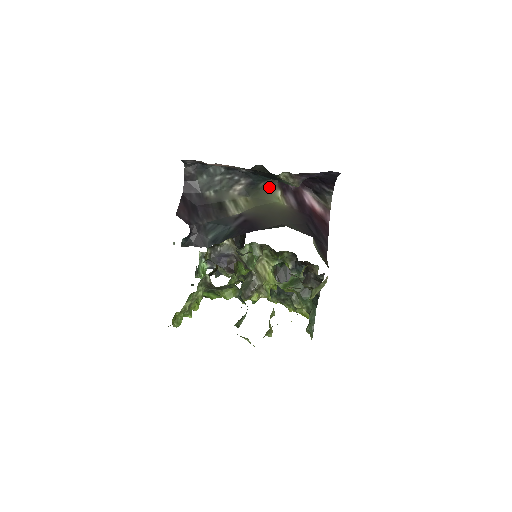
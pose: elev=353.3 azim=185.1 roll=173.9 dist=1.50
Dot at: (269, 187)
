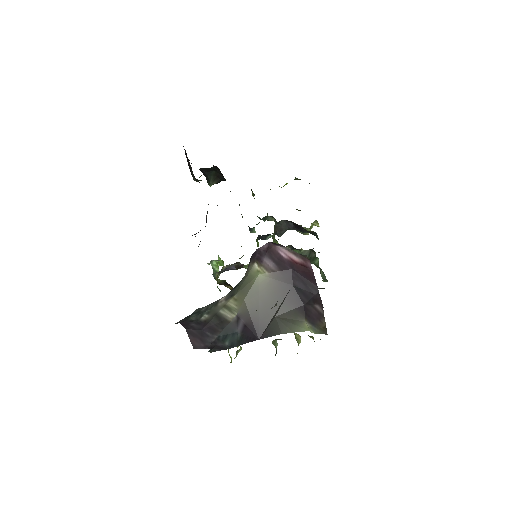
Dot at: (246, 274)
